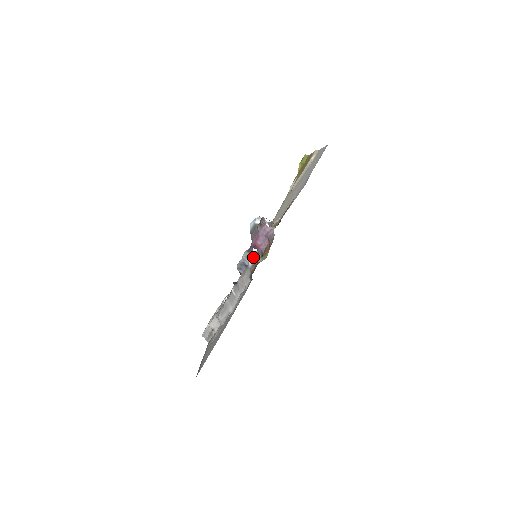
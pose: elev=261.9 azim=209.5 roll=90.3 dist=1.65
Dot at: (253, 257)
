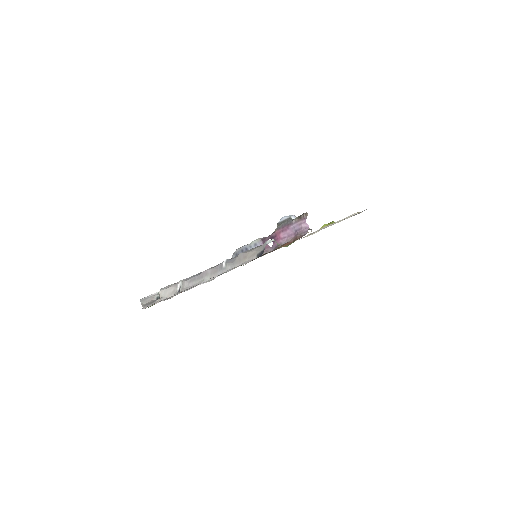
Dot at: occluded
